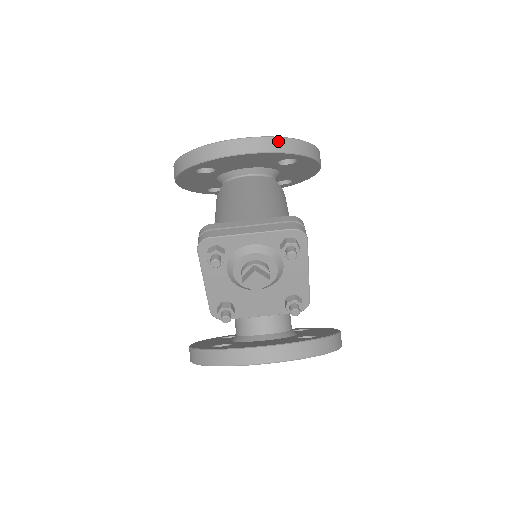
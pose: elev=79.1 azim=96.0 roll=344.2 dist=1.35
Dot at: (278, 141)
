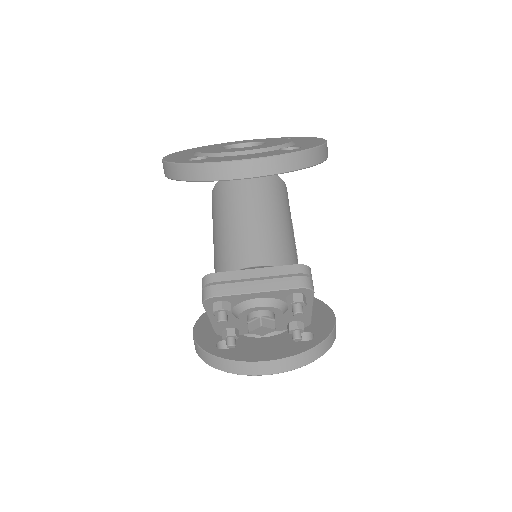
Dot at: (284, 159)
